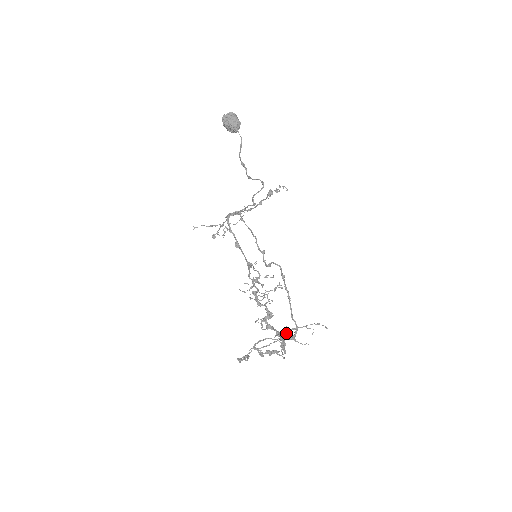
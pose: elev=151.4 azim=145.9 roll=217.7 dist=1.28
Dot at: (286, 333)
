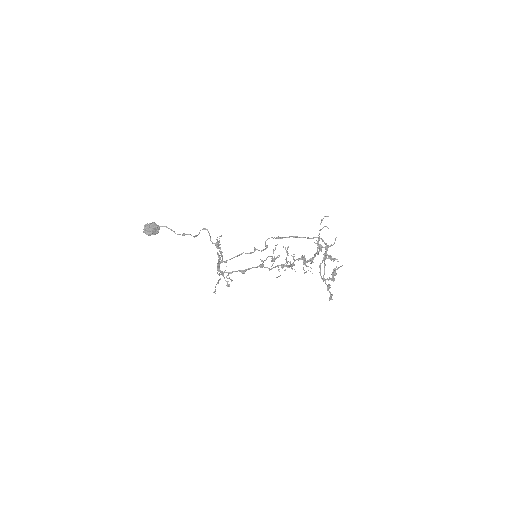
Dot at: occluded
